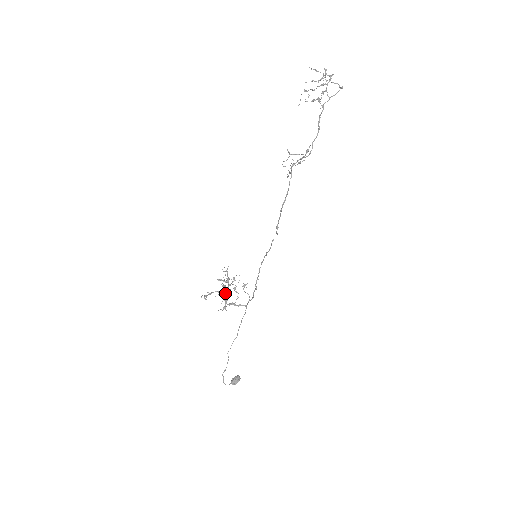
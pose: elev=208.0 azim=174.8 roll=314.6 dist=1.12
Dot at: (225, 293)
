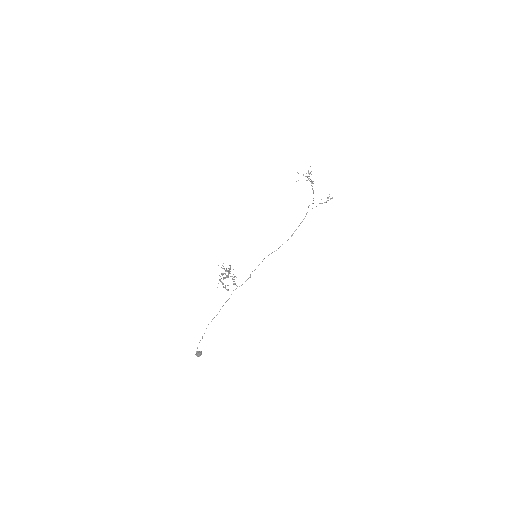
Dot at: occluded
